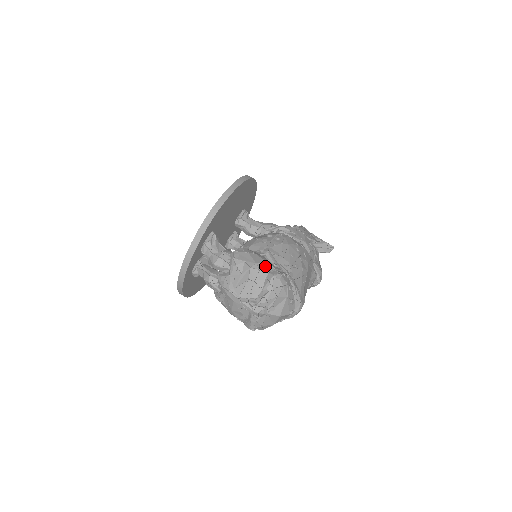
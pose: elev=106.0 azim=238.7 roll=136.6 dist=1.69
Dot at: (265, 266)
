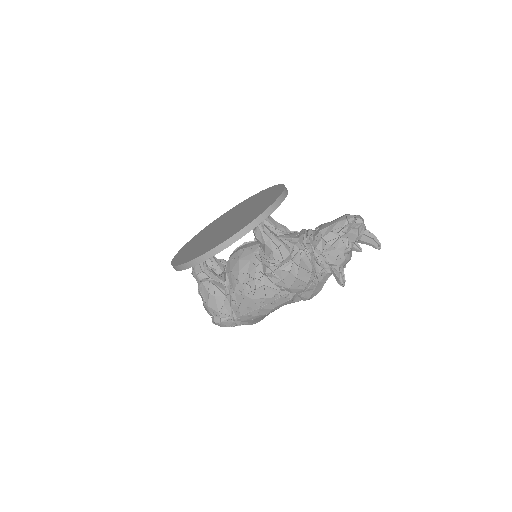
Dot at: (214, 311)
